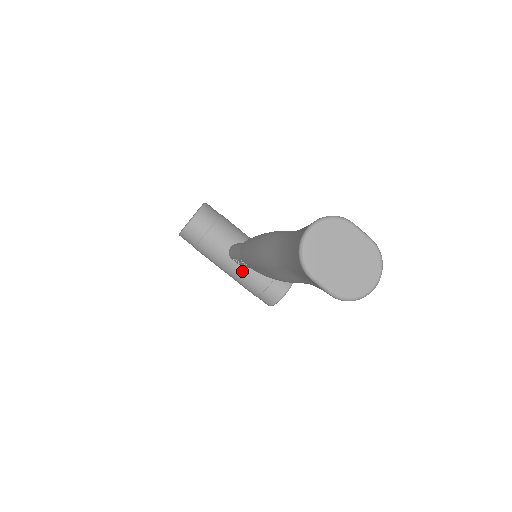
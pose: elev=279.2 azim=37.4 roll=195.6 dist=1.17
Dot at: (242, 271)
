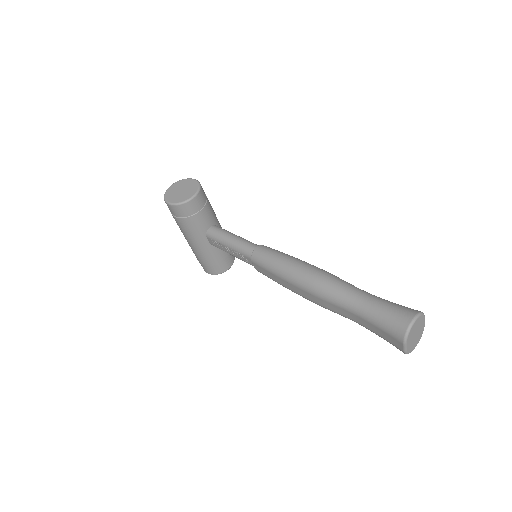
Dot at: (209, 247)
